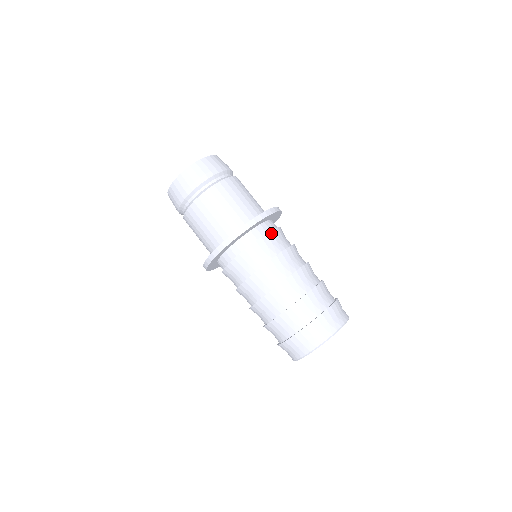
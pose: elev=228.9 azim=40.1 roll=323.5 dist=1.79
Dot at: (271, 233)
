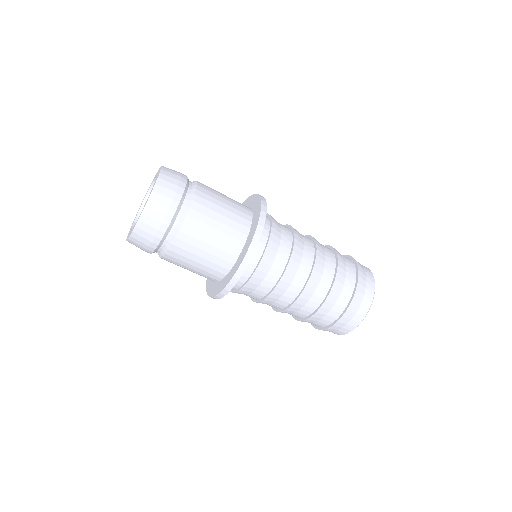
Dot at: (273, 224)
